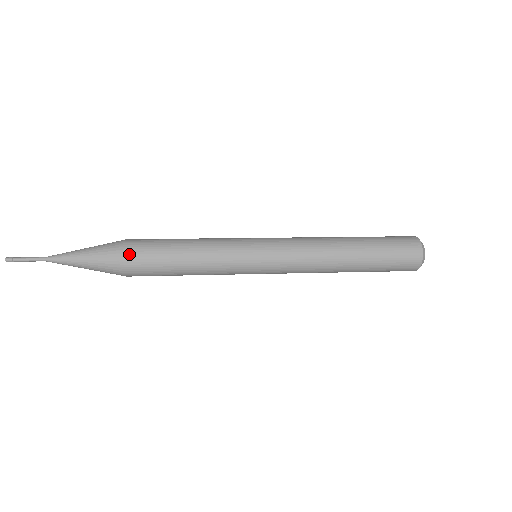
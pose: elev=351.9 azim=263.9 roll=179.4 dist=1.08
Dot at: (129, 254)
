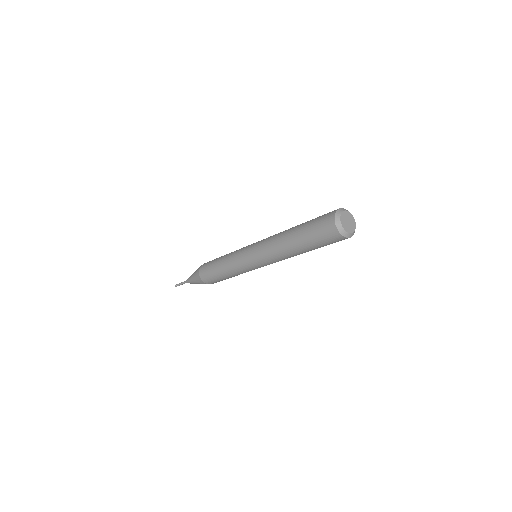
Dot at: (201, 273)
